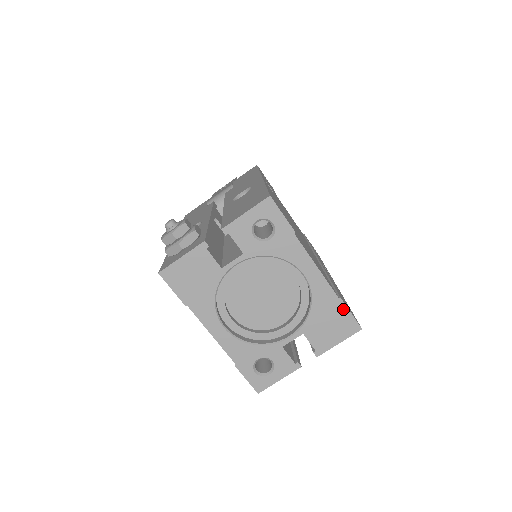
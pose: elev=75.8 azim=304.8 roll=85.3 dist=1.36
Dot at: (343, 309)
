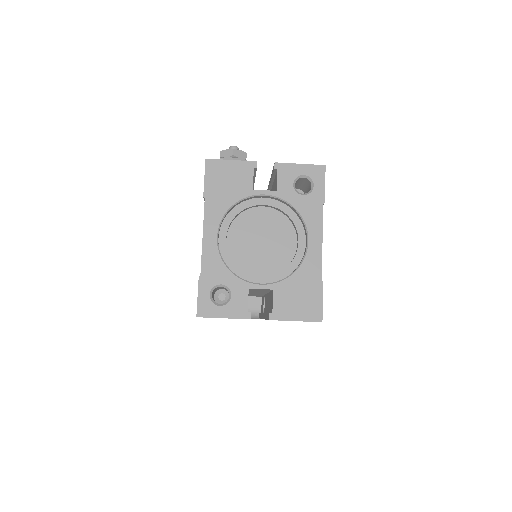
Dot at: (319, 292)
